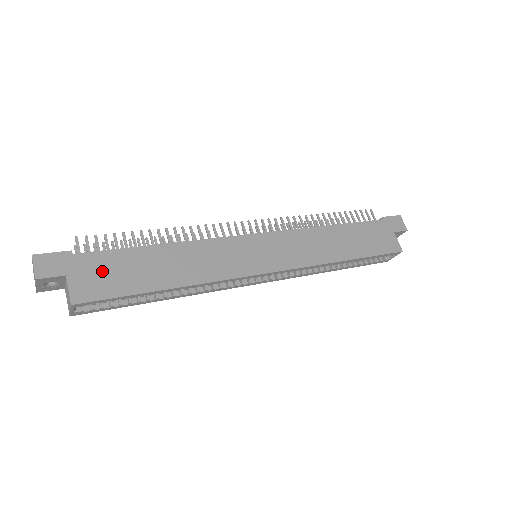
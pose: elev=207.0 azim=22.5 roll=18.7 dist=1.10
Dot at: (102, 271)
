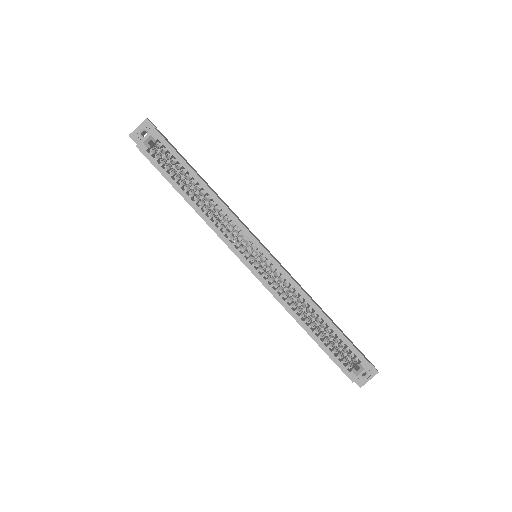
Dot at: (176, 150)
